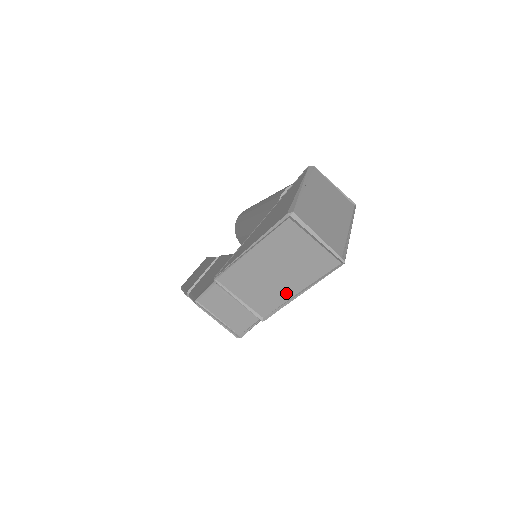
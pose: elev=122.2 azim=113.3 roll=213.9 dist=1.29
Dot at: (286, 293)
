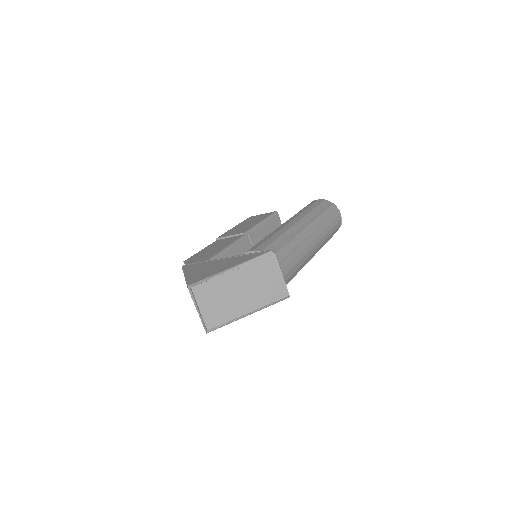
Dot at: occluded
